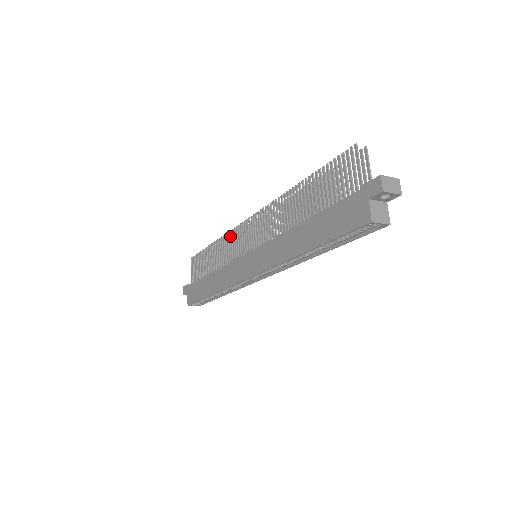
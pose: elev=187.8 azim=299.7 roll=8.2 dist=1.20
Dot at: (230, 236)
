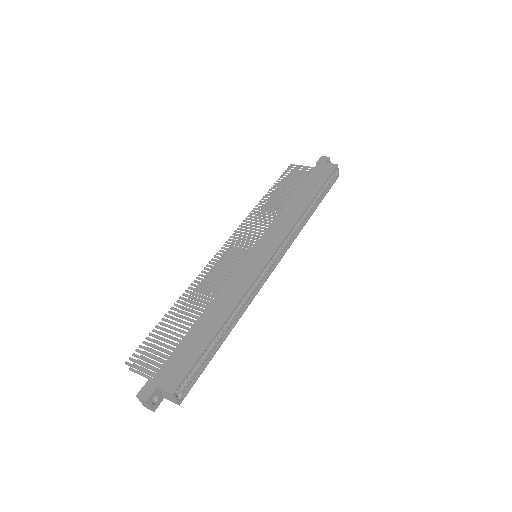
Dot at: (206, 272)
